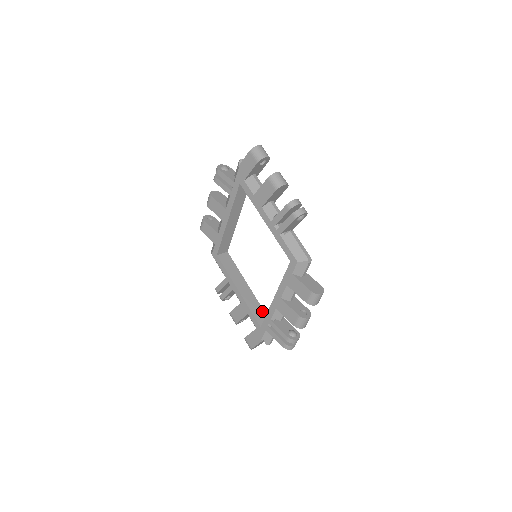
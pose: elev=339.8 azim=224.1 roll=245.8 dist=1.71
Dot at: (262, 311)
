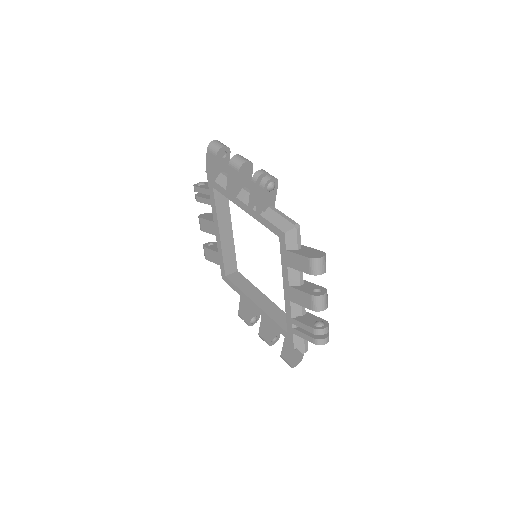
Dot at: occluded
